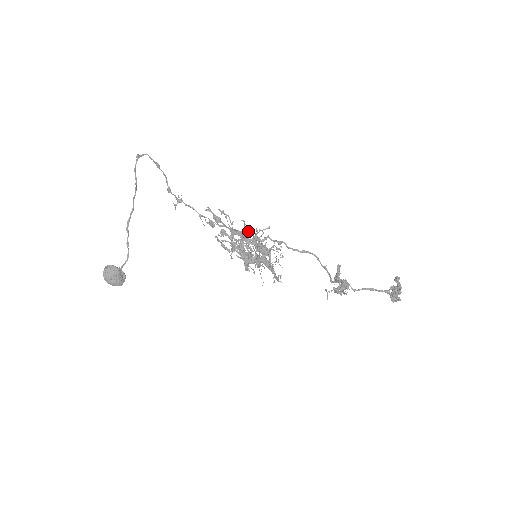
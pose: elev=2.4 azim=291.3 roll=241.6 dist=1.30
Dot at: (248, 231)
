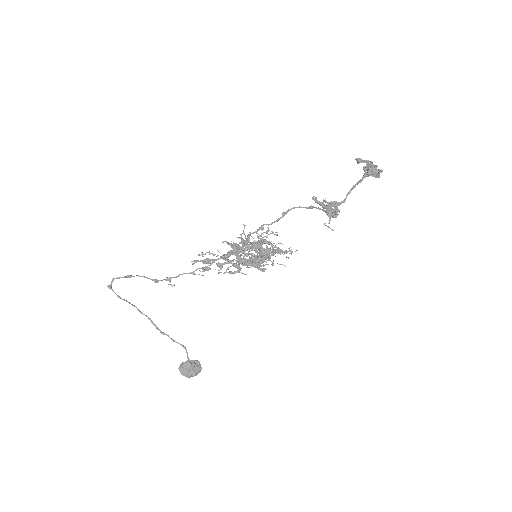
Dot at: (235, 245)
